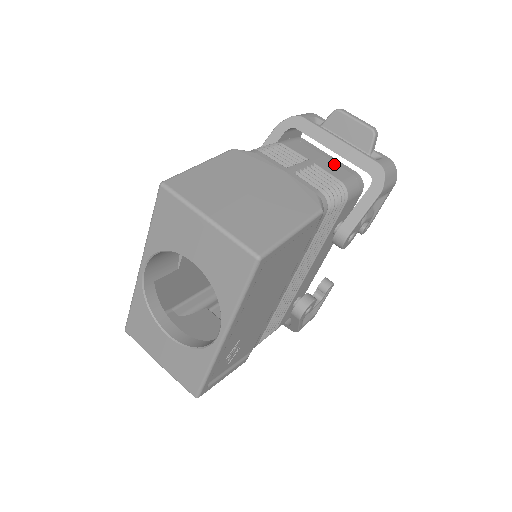
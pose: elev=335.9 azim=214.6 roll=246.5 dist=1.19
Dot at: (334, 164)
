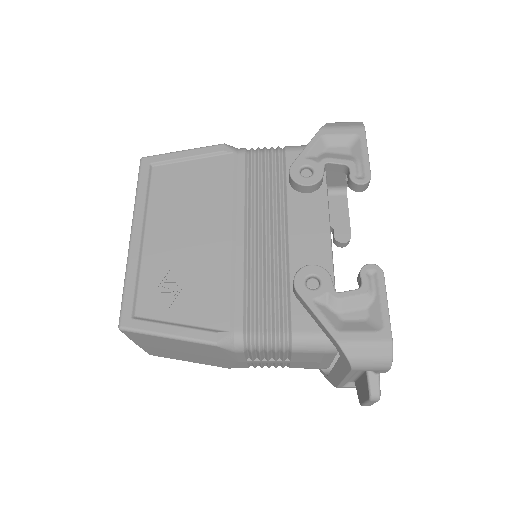
Dot at: occluded
